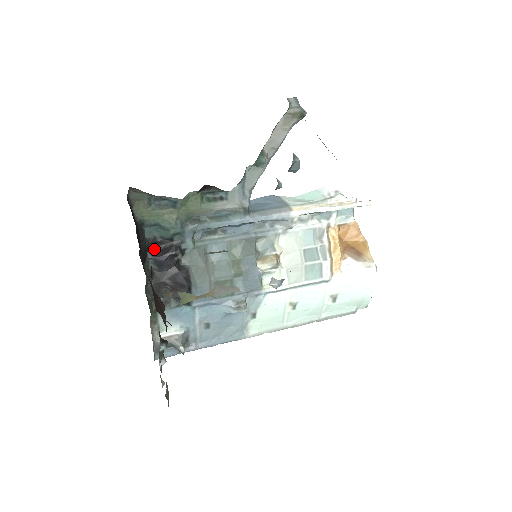
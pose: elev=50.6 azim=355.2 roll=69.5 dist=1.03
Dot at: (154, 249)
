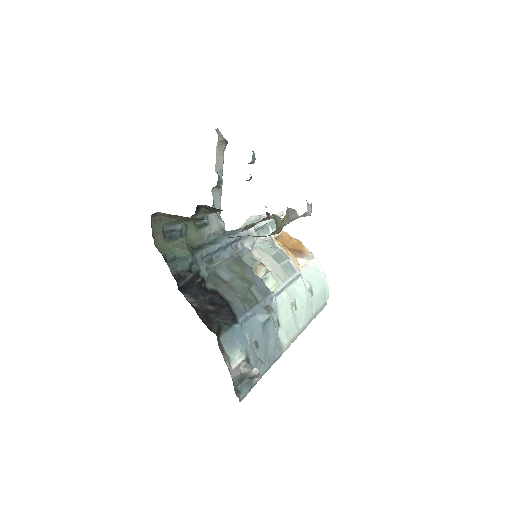
Dot at: (181, 286)
